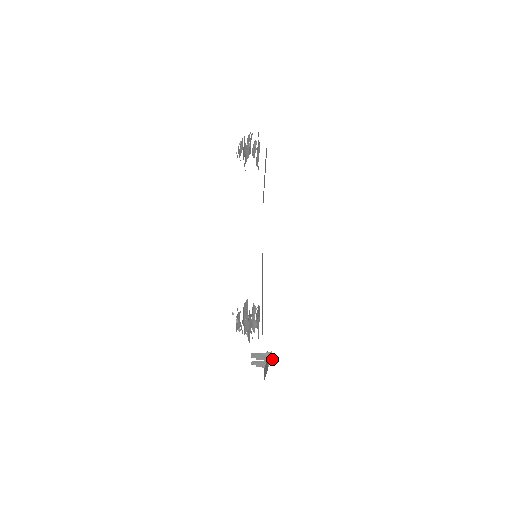
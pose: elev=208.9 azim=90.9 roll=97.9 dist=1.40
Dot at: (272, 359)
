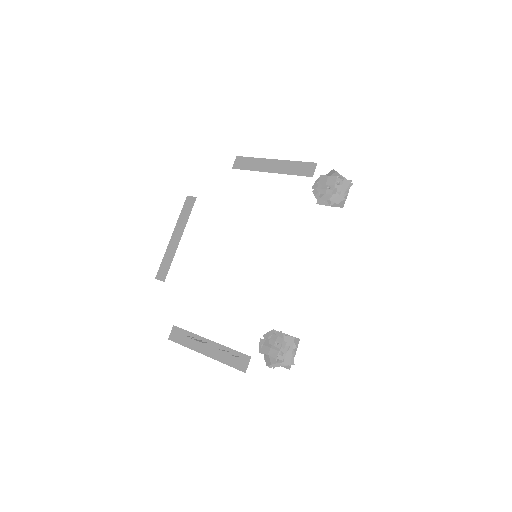
Dot at: occluded
